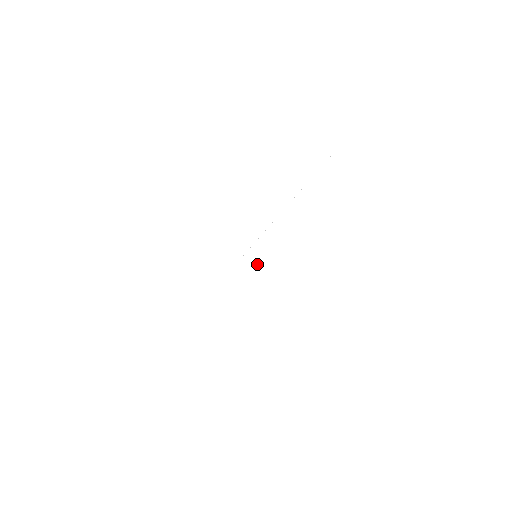
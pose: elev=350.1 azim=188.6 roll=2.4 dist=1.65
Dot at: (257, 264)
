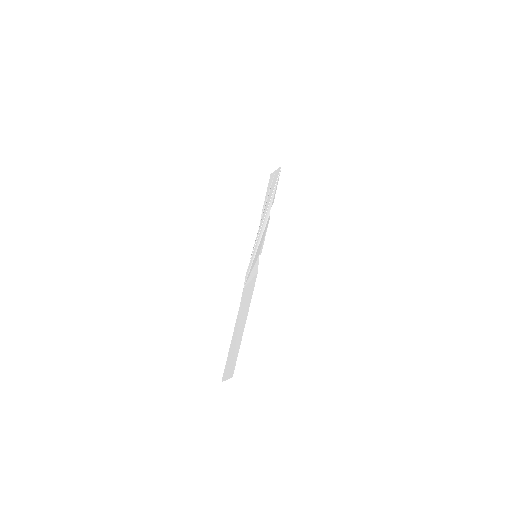
Dot at: (257, 259)
